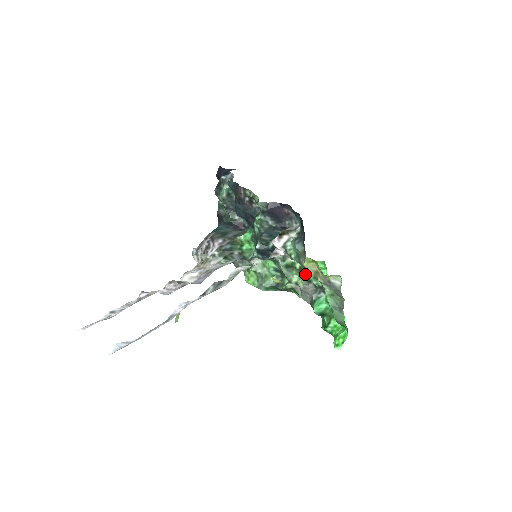
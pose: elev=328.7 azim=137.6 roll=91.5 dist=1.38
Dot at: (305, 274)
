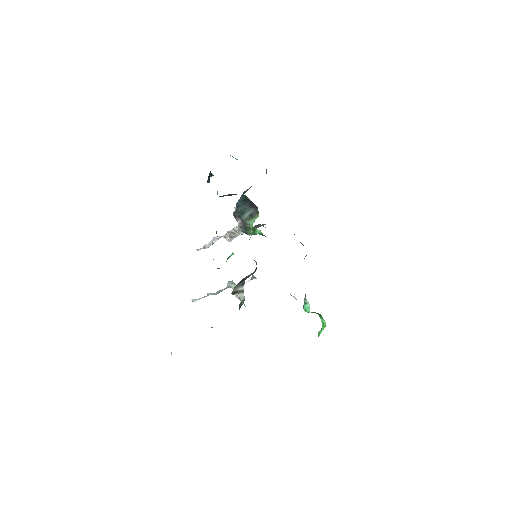
Dot at: occluded
